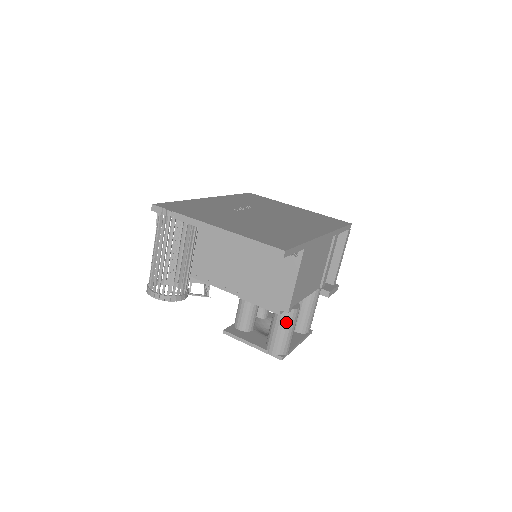
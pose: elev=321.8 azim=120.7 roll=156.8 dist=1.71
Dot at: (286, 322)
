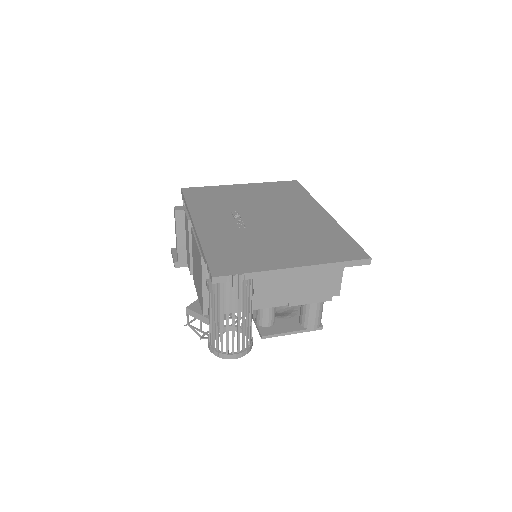
Dot at: occluded
